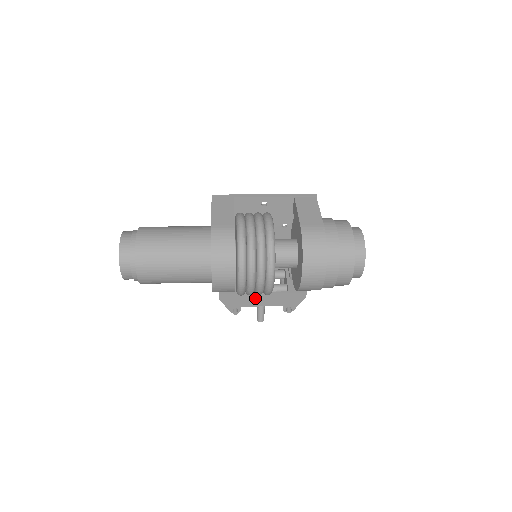
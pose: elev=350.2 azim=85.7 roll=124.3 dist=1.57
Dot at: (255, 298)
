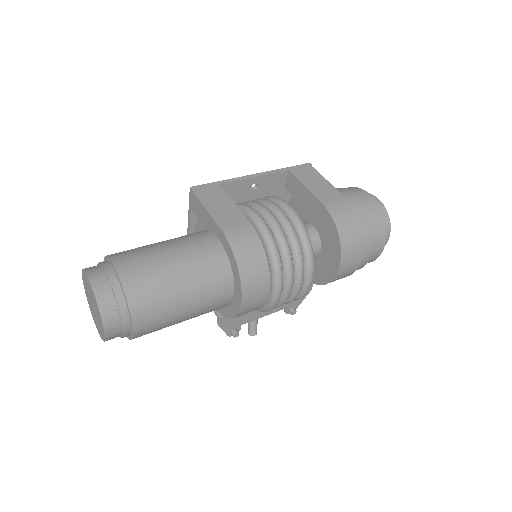
Dot at: occluded
